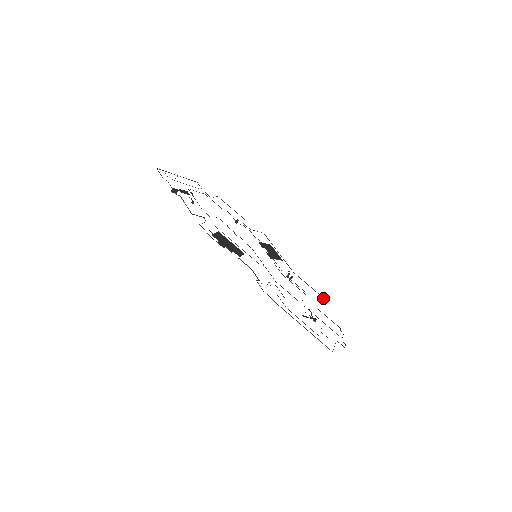
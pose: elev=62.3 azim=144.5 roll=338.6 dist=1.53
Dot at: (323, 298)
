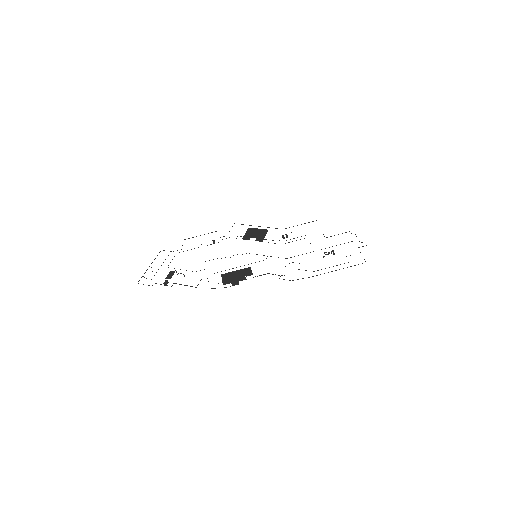
Dot at: occluded
